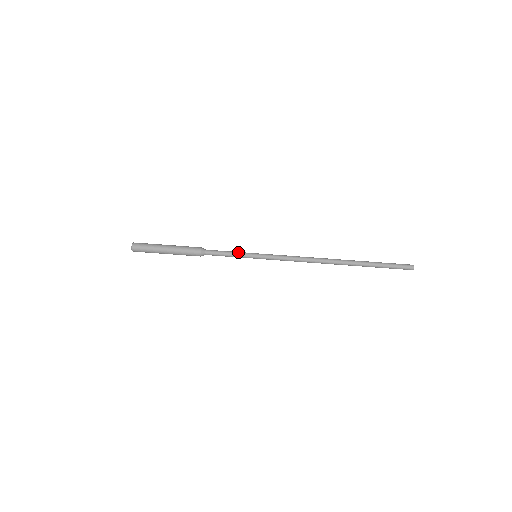
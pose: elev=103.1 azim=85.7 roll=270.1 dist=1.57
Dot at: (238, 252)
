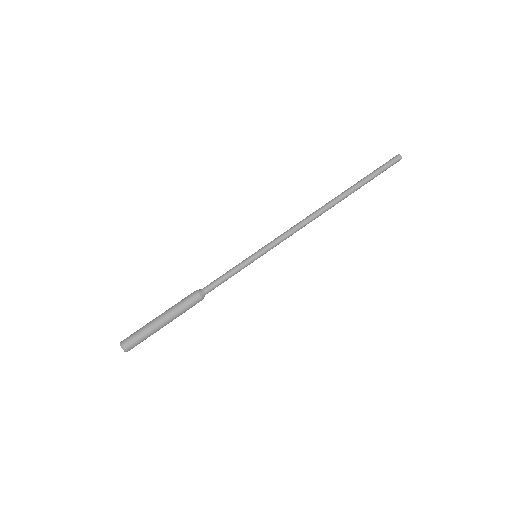
Dot at: (237, 267)
